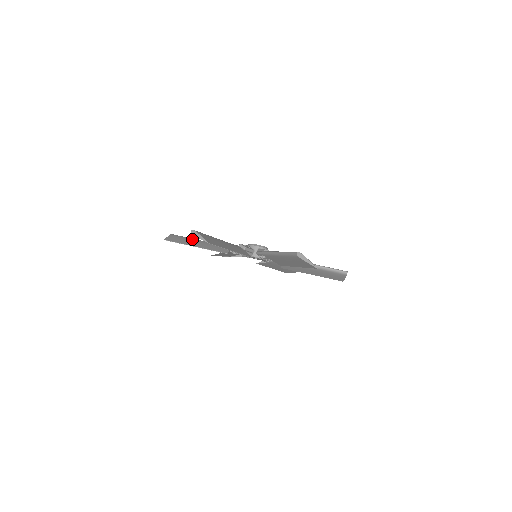
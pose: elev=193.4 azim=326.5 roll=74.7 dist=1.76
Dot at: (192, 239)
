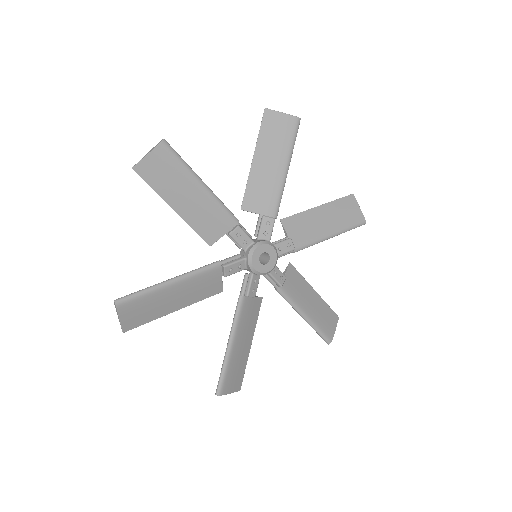
Dot at: (186, 179)
